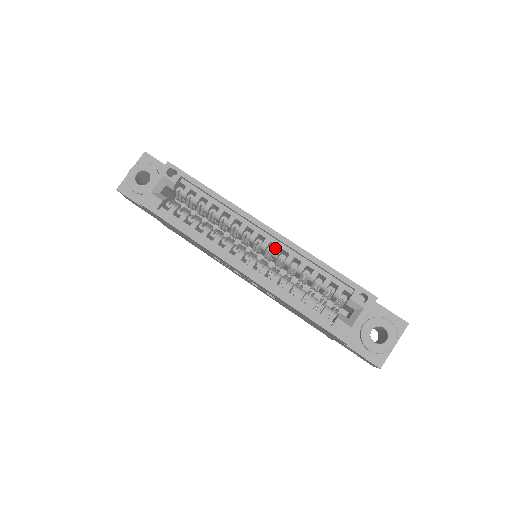
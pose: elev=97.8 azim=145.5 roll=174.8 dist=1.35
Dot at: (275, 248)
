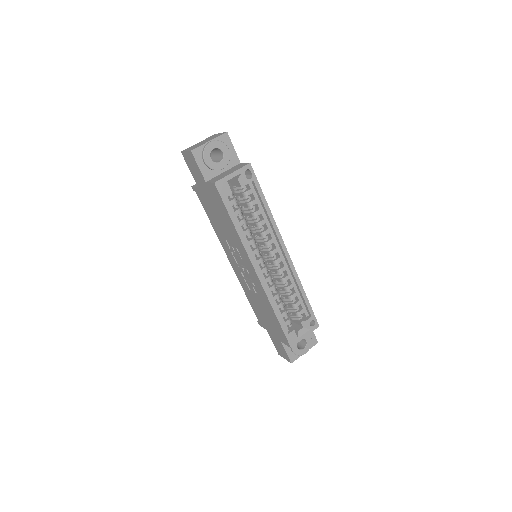
Dot at: occluded
